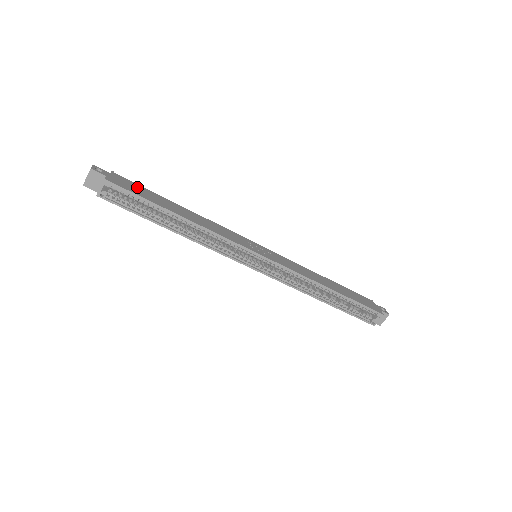
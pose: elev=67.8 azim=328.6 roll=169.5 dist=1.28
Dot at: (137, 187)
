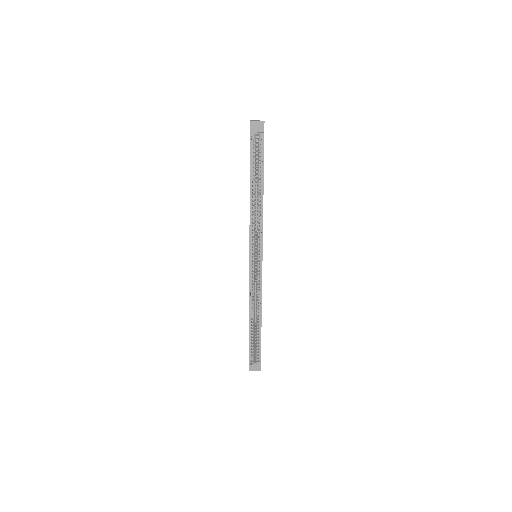
Dot at: occluded
